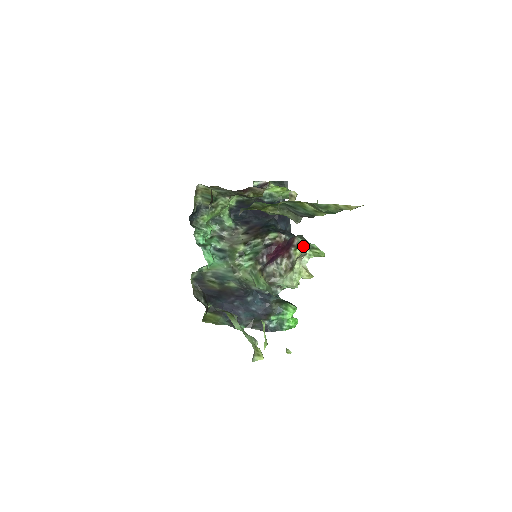
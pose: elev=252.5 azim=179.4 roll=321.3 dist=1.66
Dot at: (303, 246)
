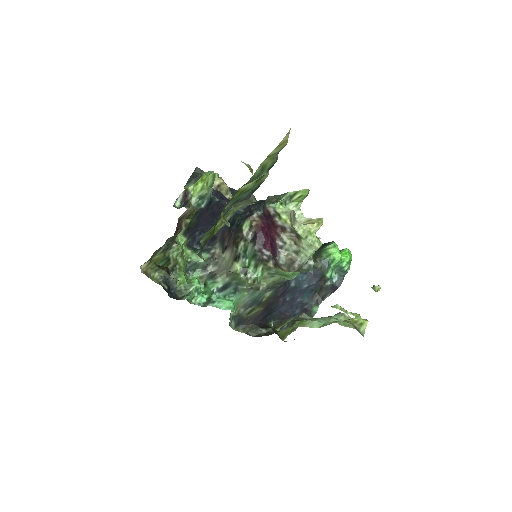
Dot at: (282, 208)
